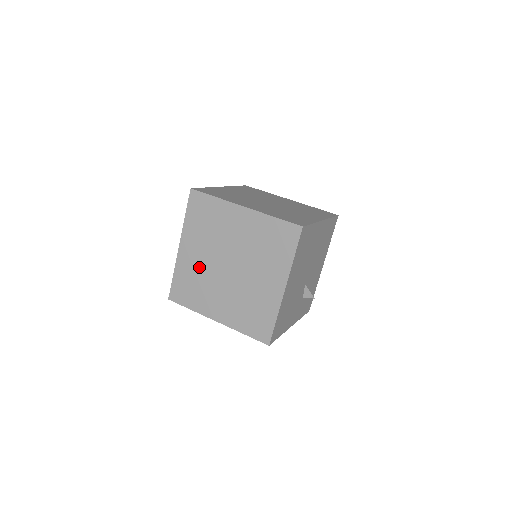
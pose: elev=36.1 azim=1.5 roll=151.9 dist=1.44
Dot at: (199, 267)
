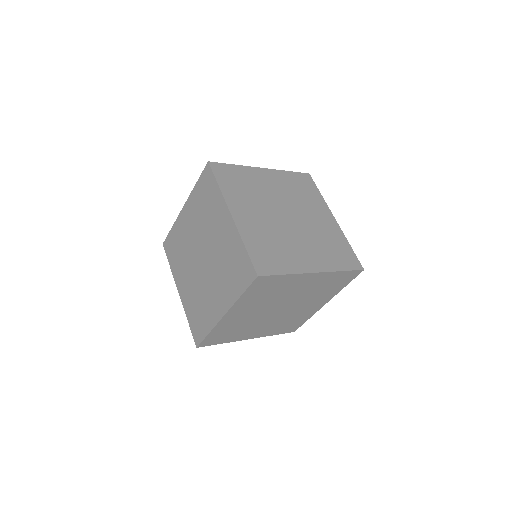
Dot at: (244, 320)
